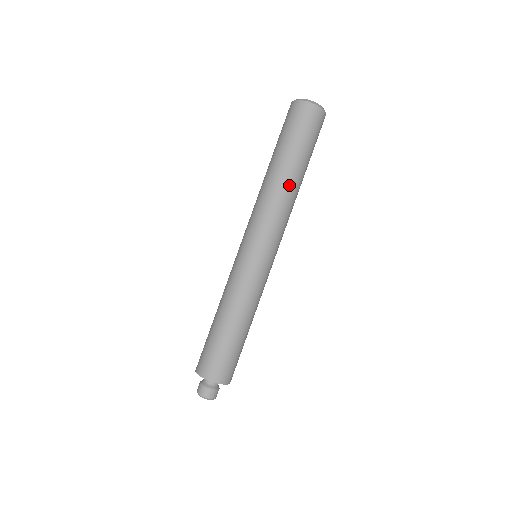
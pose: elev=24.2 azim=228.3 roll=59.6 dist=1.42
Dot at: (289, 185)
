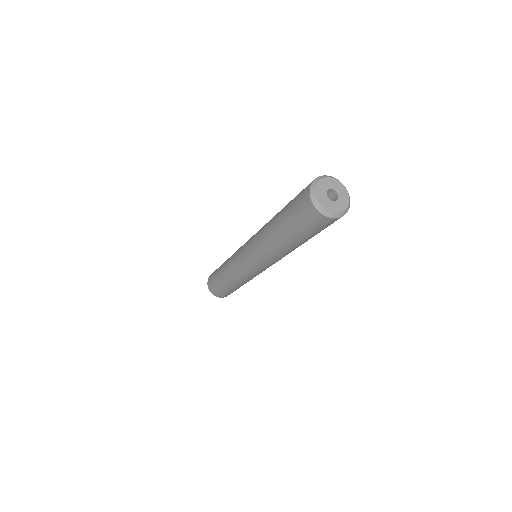
Dot at: (282, 249)
